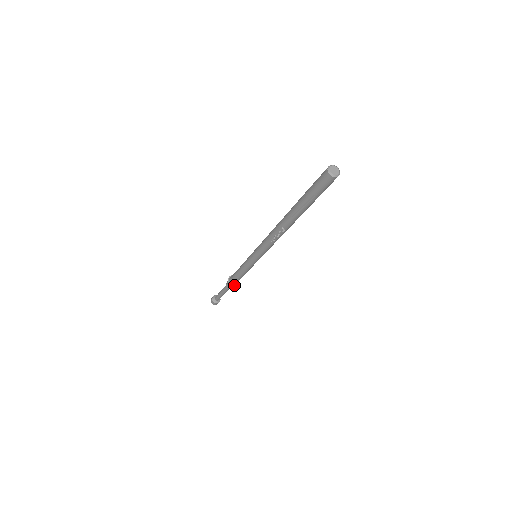
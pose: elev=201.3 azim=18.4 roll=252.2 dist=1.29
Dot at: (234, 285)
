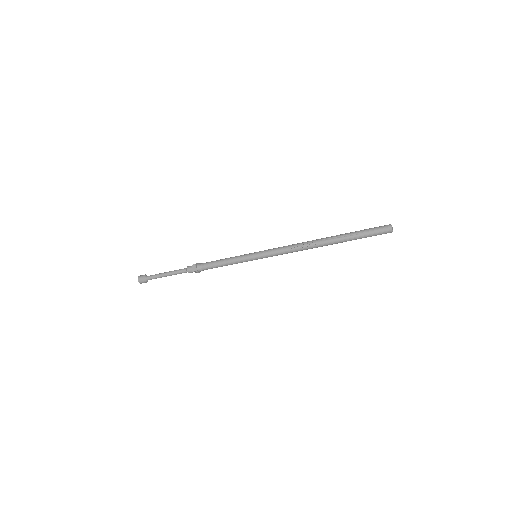
Dot at: (197, 269)
